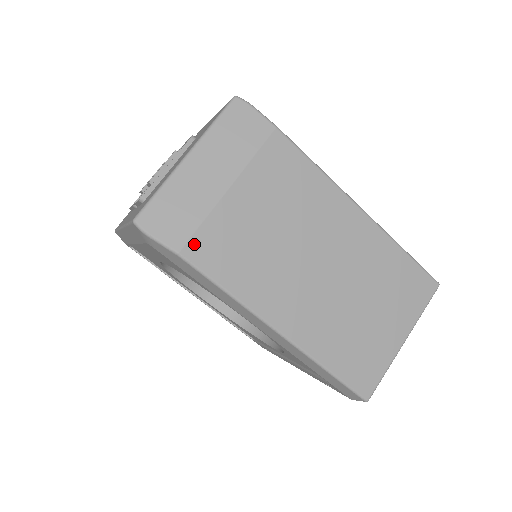
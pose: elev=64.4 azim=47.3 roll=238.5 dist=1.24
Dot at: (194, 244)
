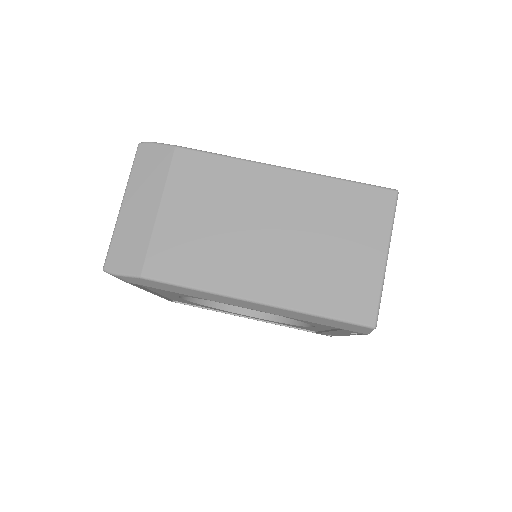
Dot at: (150, 264)
